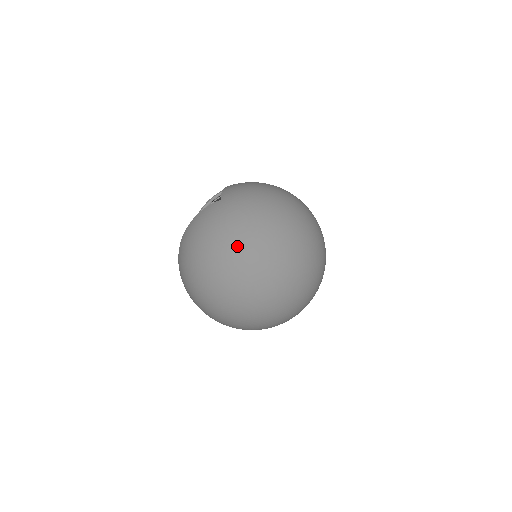
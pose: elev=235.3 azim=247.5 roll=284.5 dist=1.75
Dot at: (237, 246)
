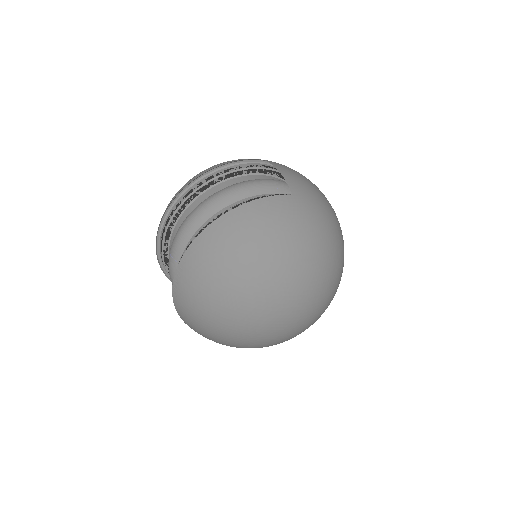
Dot at: (310, 272)
